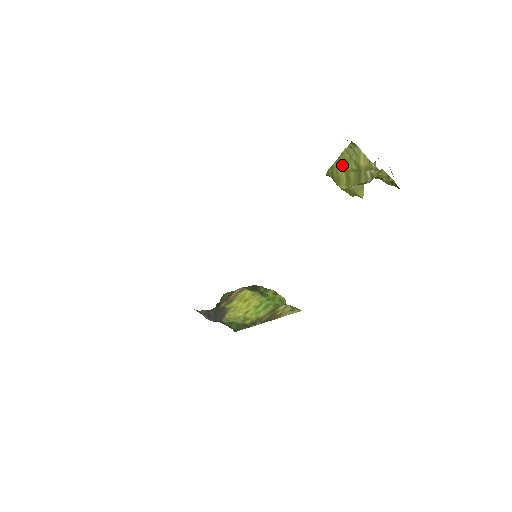
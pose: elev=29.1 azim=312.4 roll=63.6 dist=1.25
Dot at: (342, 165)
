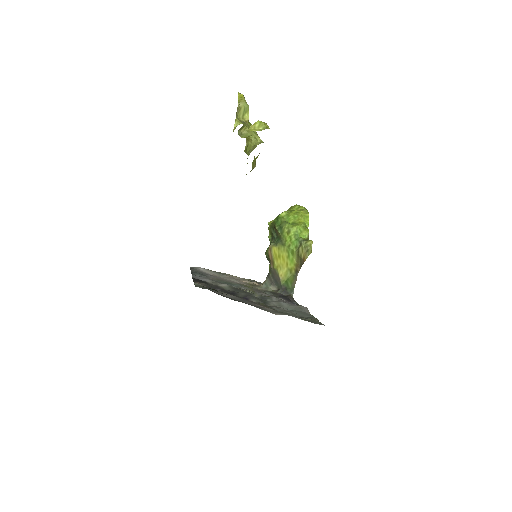
Dot at: occluded
